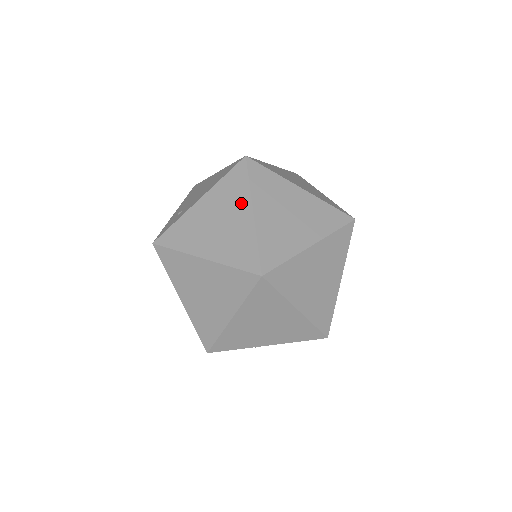
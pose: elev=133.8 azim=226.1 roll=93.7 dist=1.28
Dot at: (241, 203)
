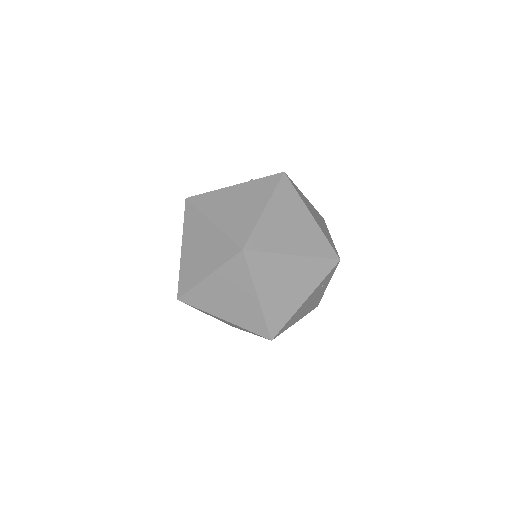
Dot at: occluded
